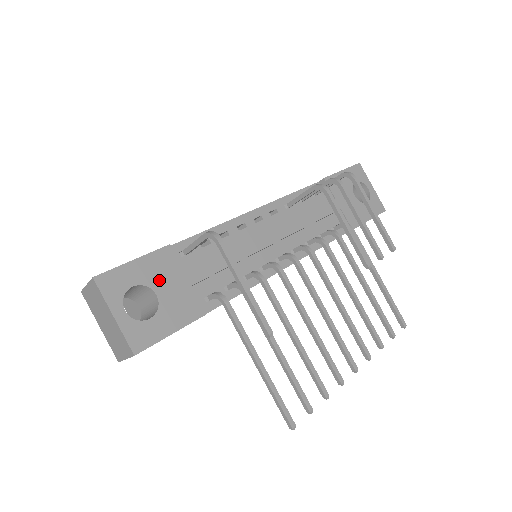
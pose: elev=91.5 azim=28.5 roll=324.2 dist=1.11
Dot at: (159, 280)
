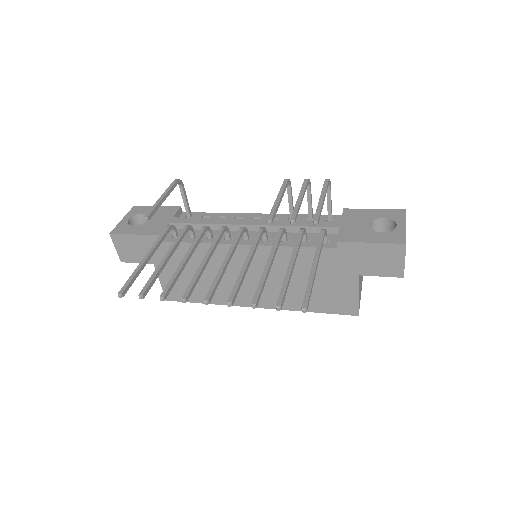
Dot at: (157, 216)
